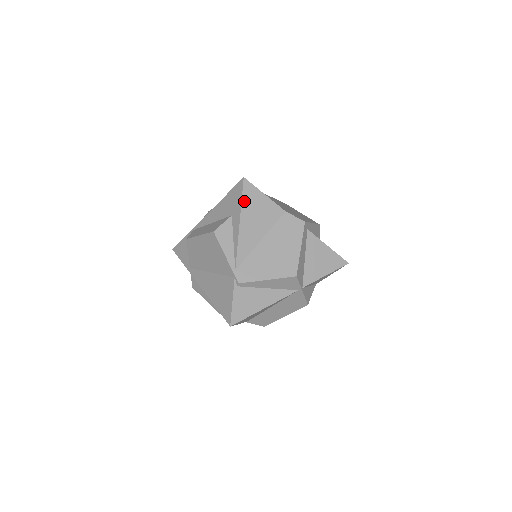
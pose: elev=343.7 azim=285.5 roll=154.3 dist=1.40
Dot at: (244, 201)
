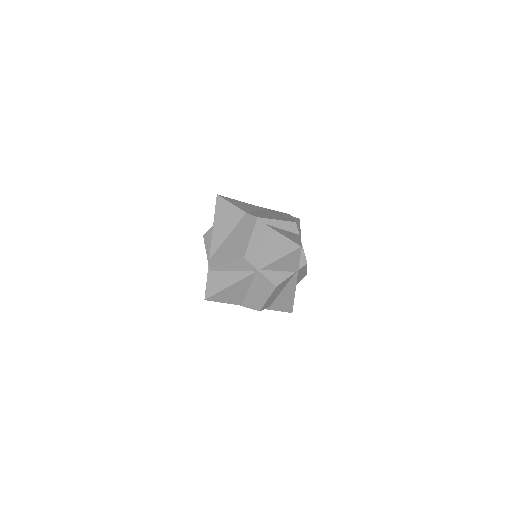
Dot at: (217, 211)
